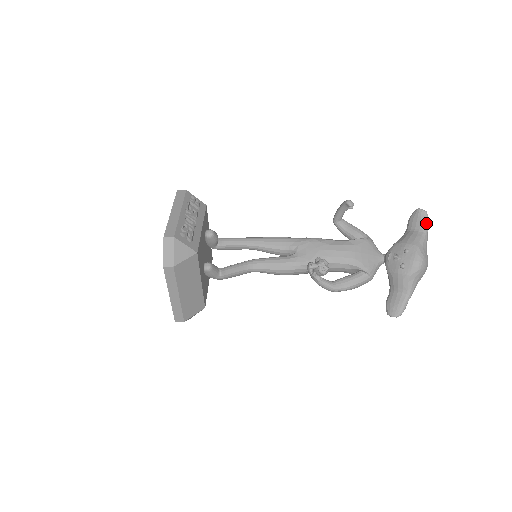
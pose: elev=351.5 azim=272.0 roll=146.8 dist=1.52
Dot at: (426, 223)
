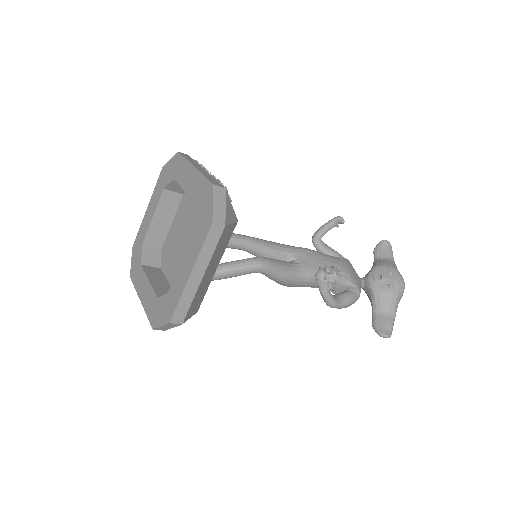
Dot at: occluded
